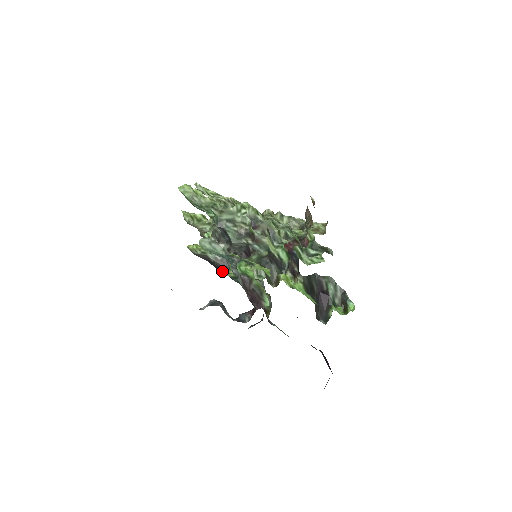
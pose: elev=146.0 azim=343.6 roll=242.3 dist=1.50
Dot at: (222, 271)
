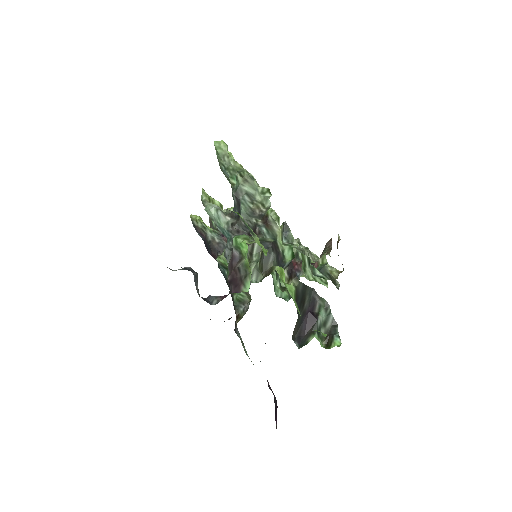
Dot at: (213, 255)
